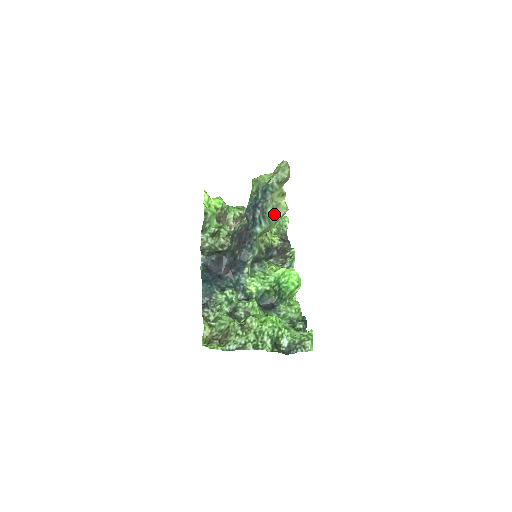
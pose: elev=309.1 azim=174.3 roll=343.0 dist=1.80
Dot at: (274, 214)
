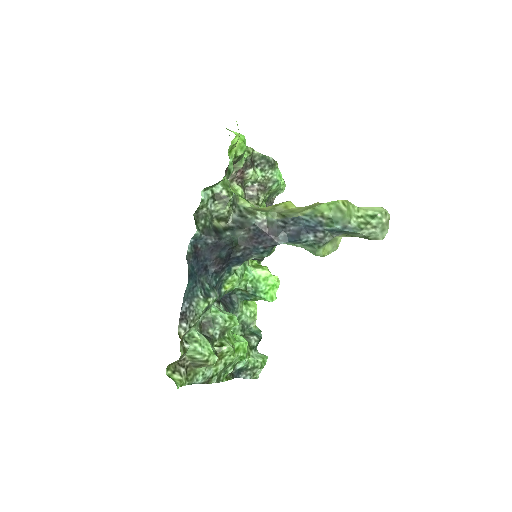
Dot at: (325, 250)
